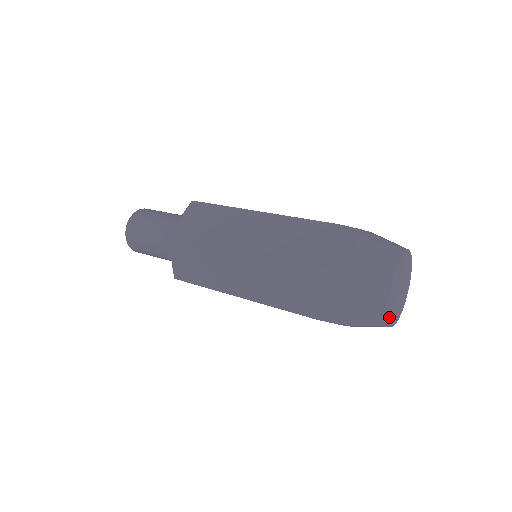
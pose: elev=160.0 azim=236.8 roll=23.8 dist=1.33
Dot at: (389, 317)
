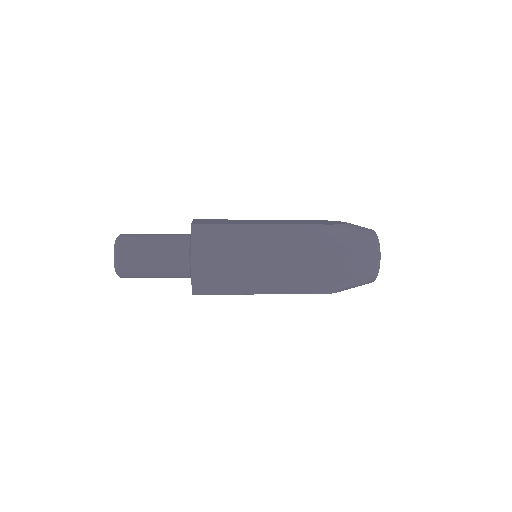
Dot at: (379, 260)
